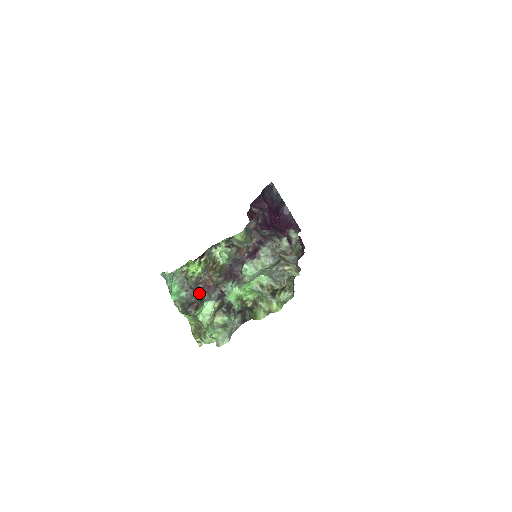
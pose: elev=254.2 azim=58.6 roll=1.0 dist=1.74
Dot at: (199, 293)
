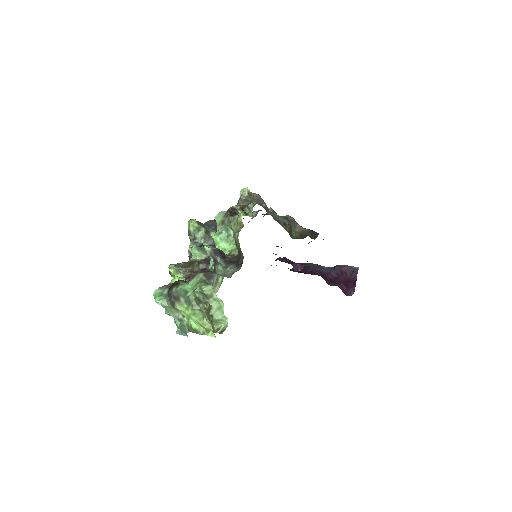
Dot at: occluded
